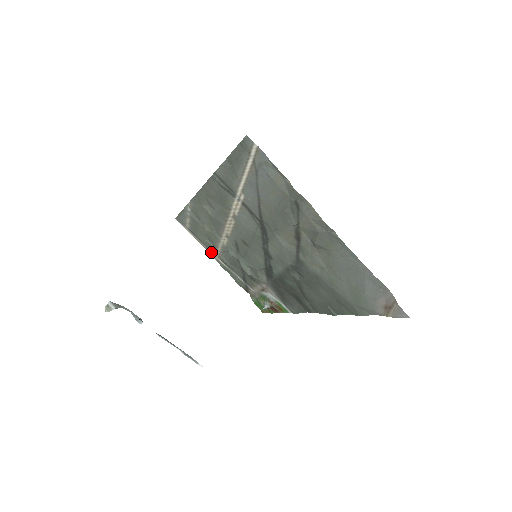
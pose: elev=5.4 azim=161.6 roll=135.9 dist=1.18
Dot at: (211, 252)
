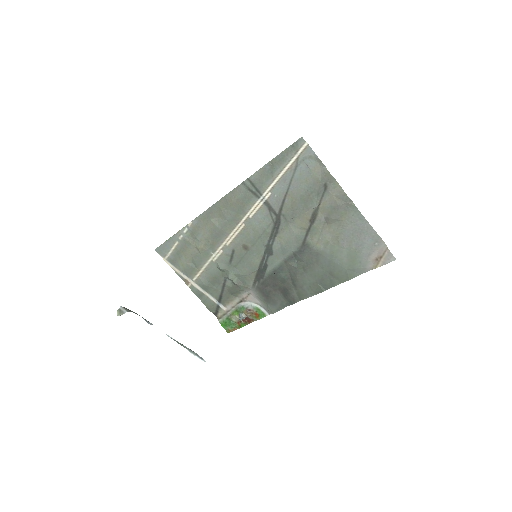
Dot at: (187, 278)
